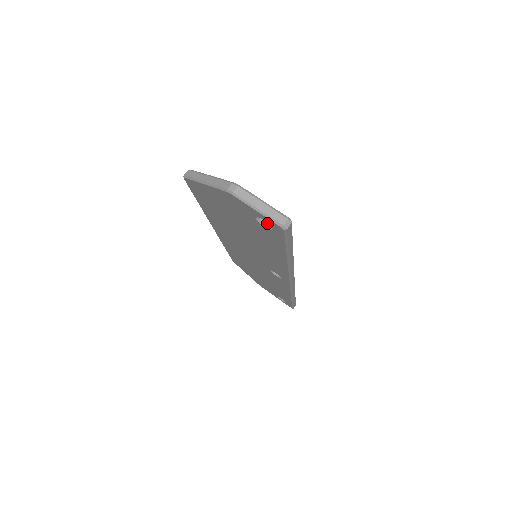
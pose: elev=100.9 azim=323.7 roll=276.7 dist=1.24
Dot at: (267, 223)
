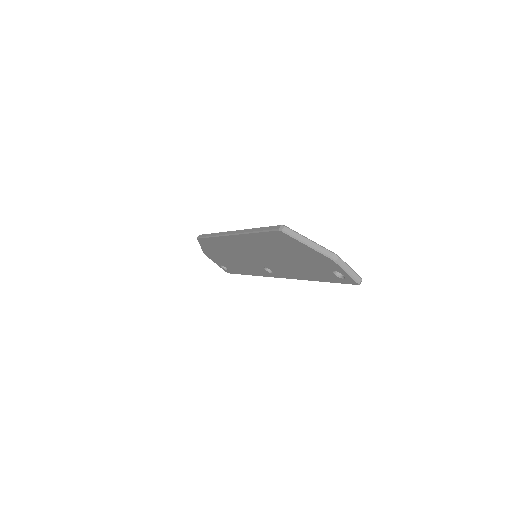
Dot at: (337, 273)
